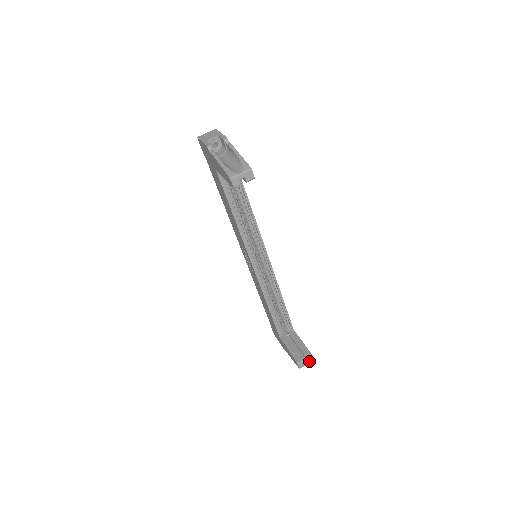
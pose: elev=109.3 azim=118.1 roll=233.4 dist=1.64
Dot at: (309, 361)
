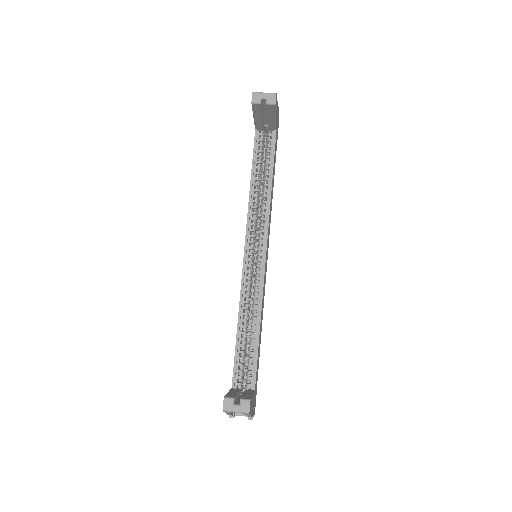
Dot at: (242, 407)
